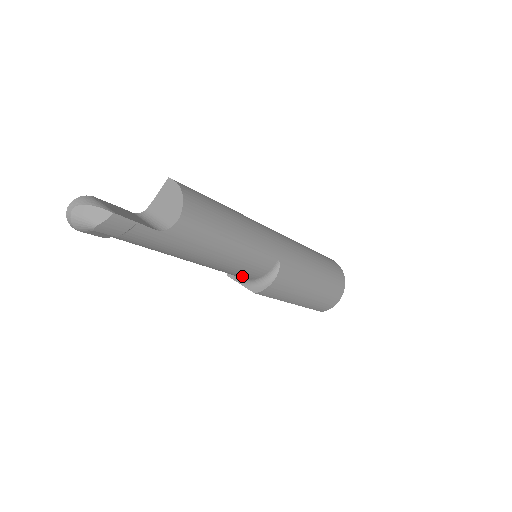
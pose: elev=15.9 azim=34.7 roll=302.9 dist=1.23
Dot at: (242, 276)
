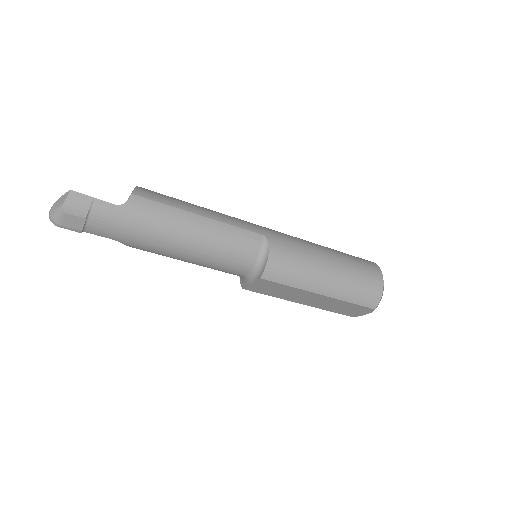
Dot at: (238, 263)
